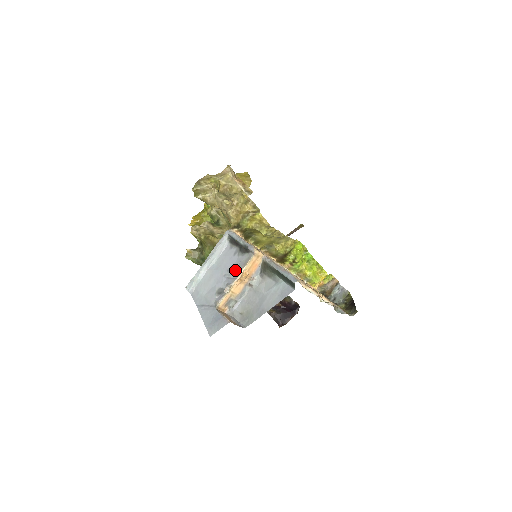
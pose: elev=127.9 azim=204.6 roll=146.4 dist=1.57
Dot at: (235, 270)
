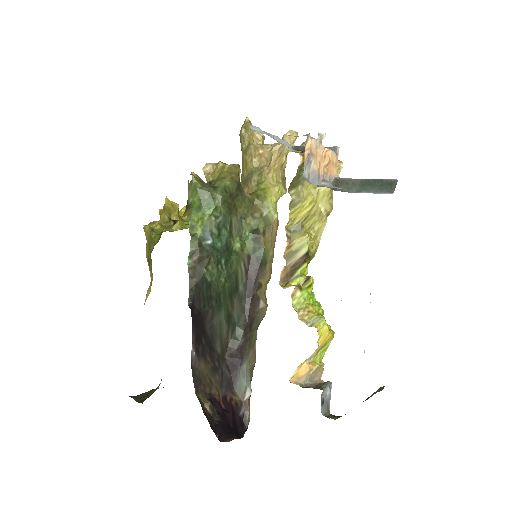
Dot at: occluded
